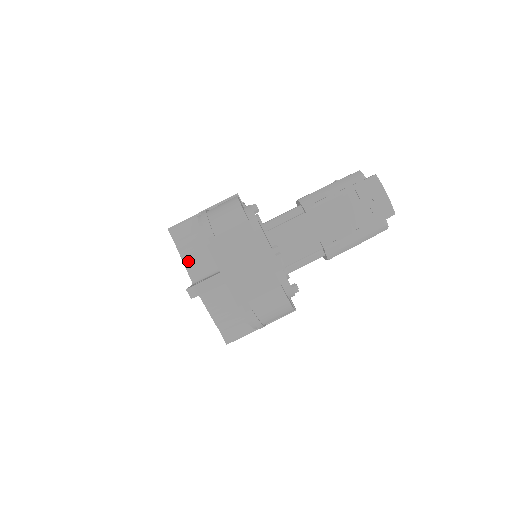
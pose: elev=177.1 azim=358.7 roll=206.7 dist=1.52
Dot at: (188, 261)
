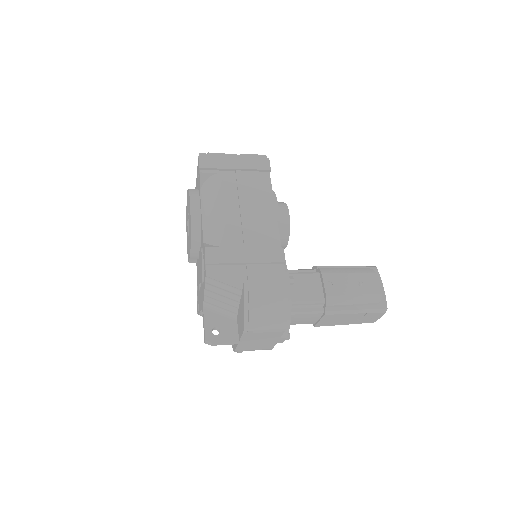
Dot at: (210, 294)
